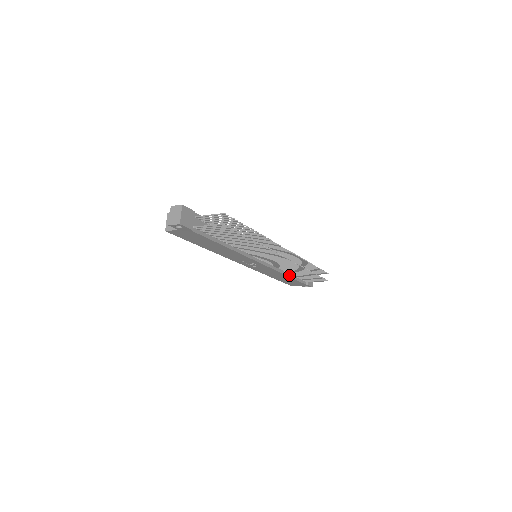
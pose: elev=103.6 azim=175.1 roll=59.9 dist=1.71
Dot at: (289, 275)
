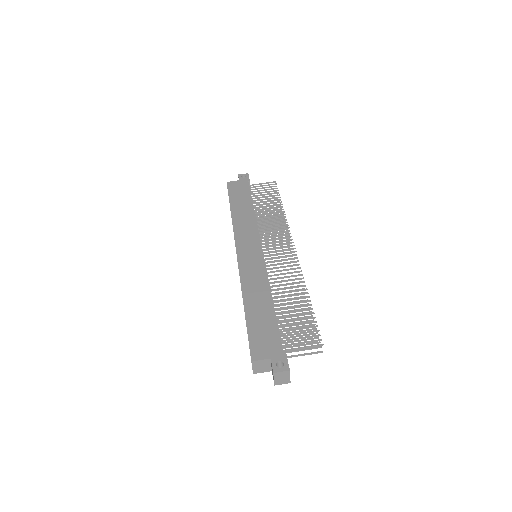
Dot at: occluded
